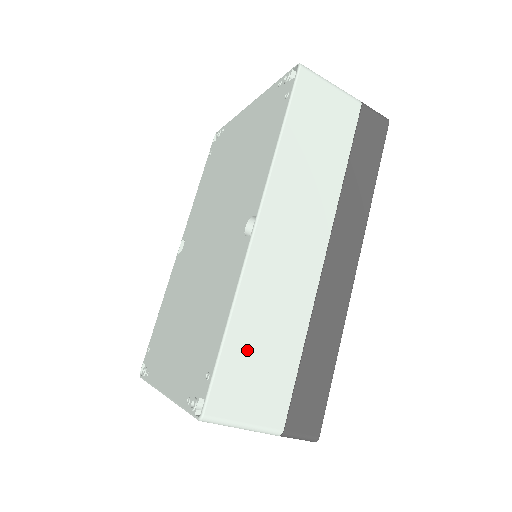
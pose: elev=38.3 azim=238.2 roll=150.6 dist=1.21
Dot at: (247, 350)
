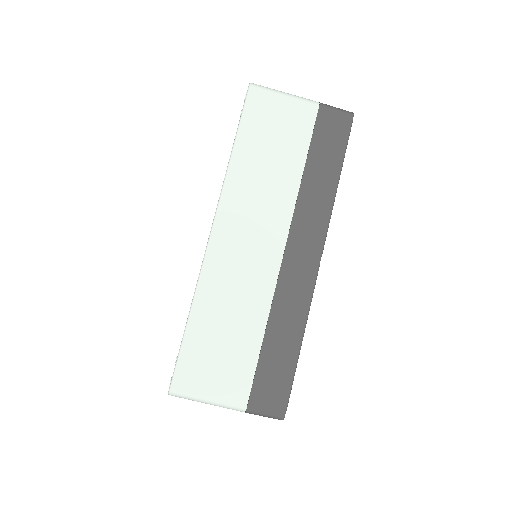
Dot at: (207, 337)
